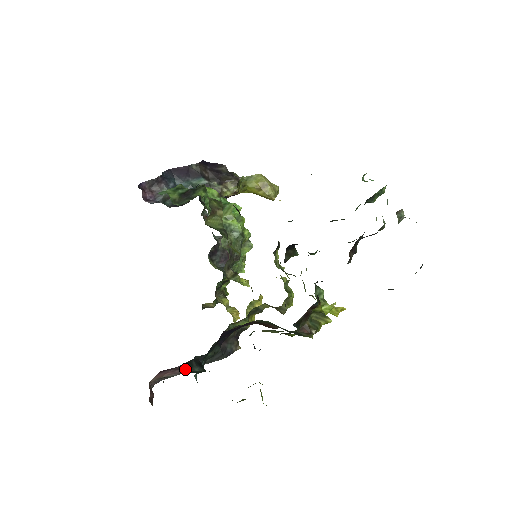
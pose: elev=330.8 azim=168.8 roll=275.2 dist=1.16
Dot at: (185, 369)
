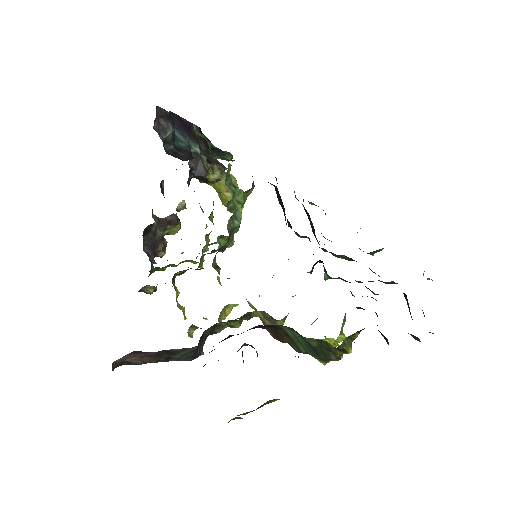
Dot at: occluded
